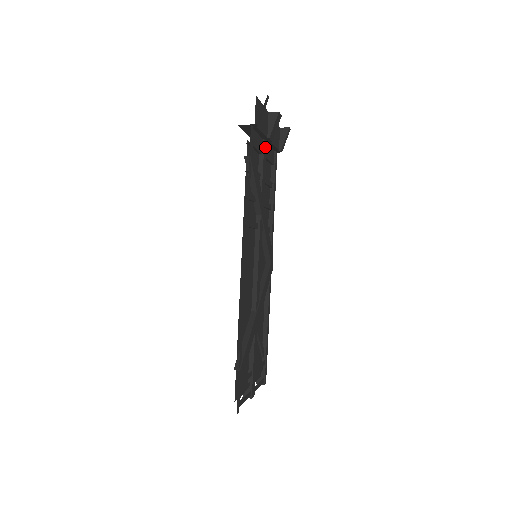
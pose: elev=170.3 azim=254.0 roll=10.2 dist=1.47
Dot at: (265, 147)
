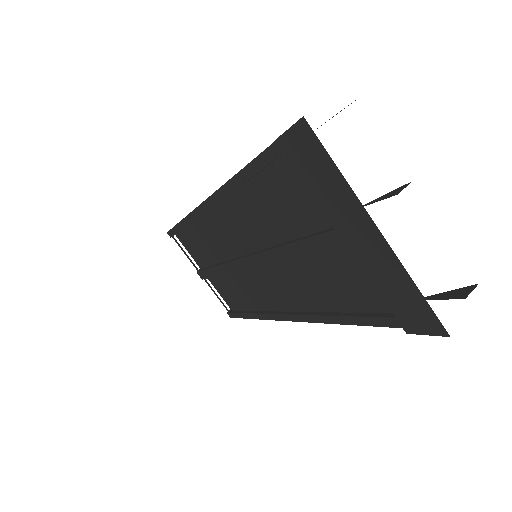
Dot at: occluded
